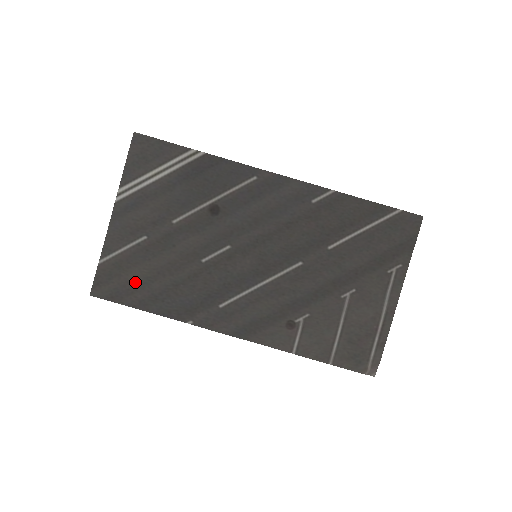
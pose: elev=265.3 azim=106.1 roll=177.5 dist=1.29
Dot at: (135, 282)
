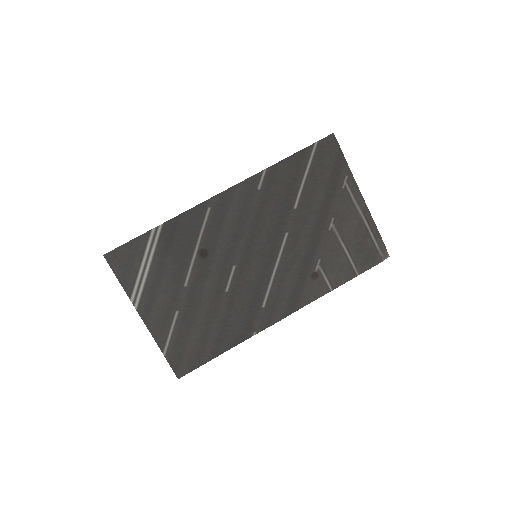
Dot at: (198, 344)
